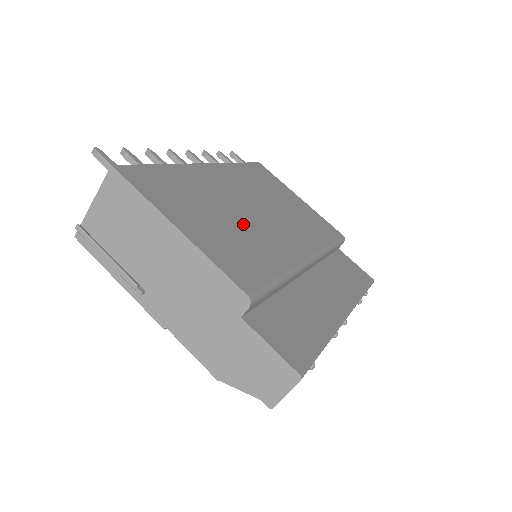
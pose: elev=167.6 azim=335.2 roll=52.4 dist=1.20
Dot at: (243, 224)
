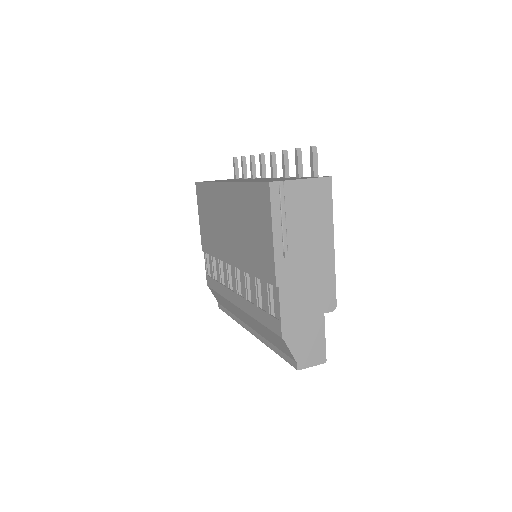
Dot at: occluded
